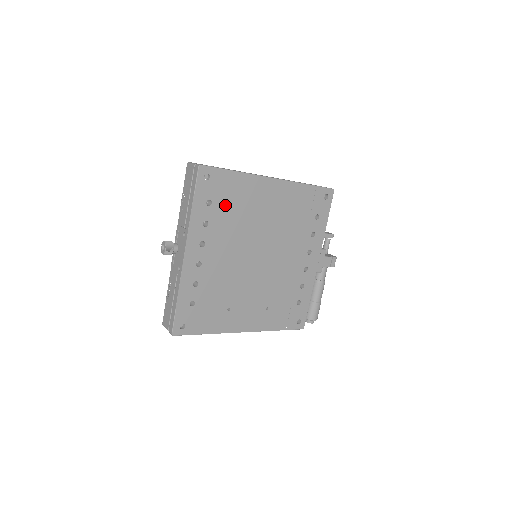
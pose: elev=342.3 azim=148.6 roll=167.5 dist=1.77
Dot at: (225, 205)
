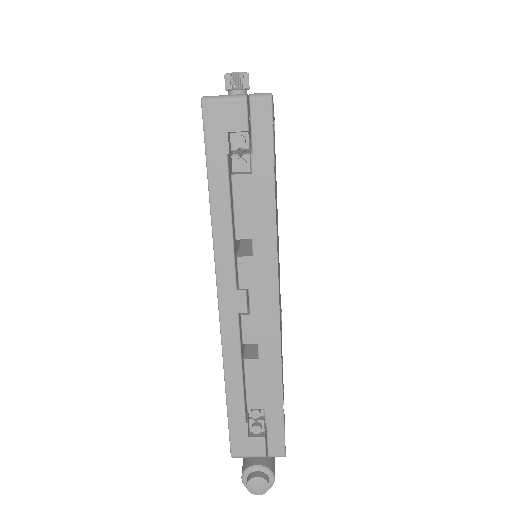
Dot at: occluded
